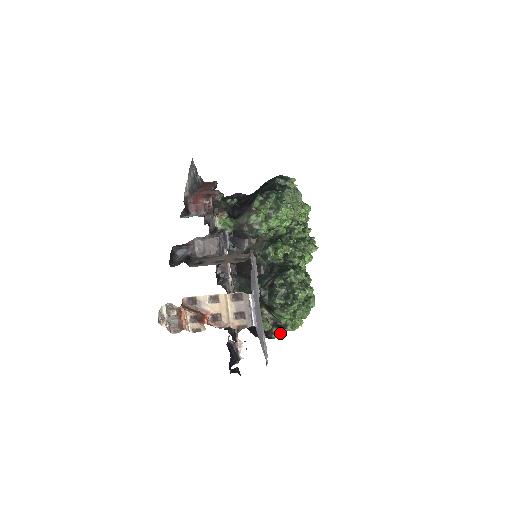
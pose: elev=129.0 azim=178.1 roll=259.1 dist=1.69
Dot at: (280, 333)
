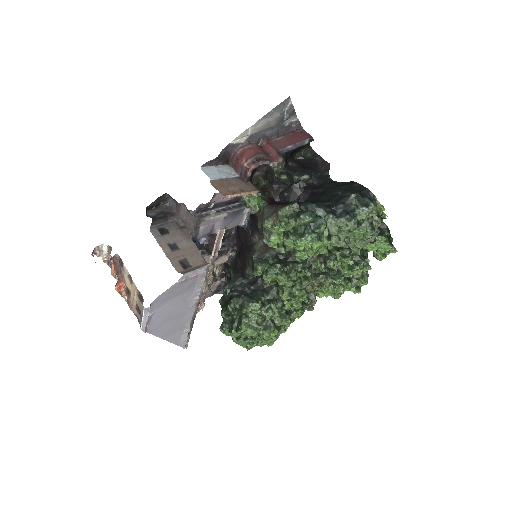
Dot at: occluded
